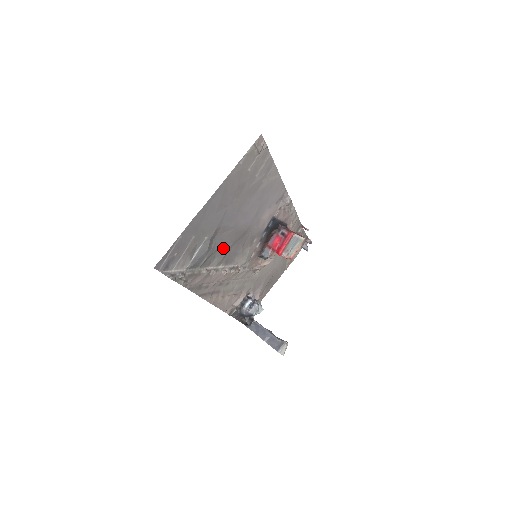
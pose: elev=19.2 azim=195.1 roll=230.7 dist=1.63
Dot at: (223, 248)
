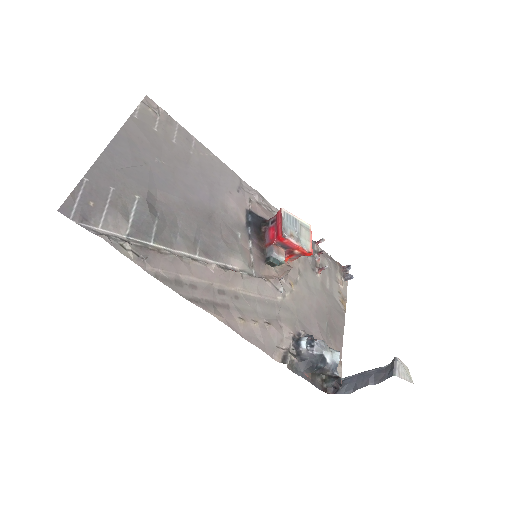
Dot at: (184, 228)
